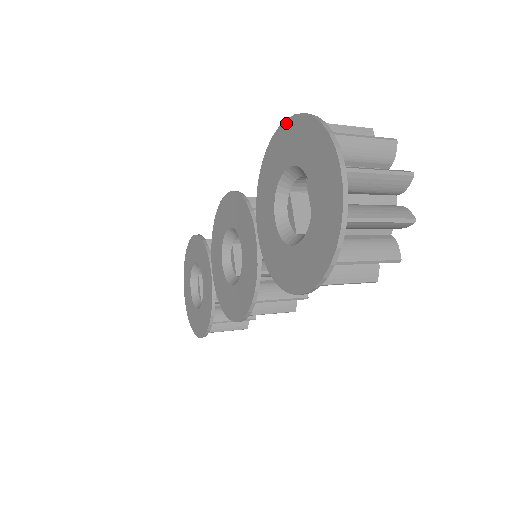
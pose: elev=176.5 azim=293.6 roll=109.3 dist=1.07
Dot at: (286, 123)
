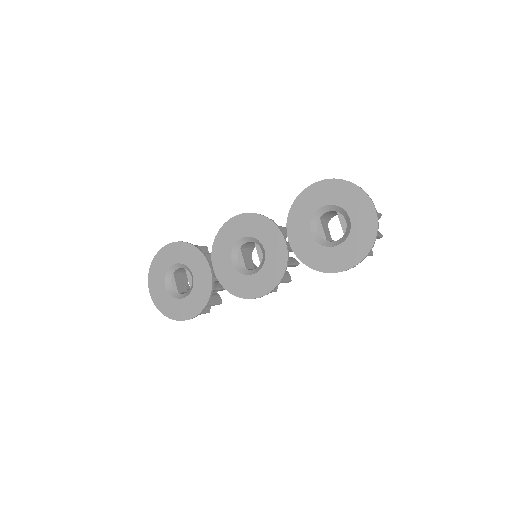
Dot at: (325, 181)
